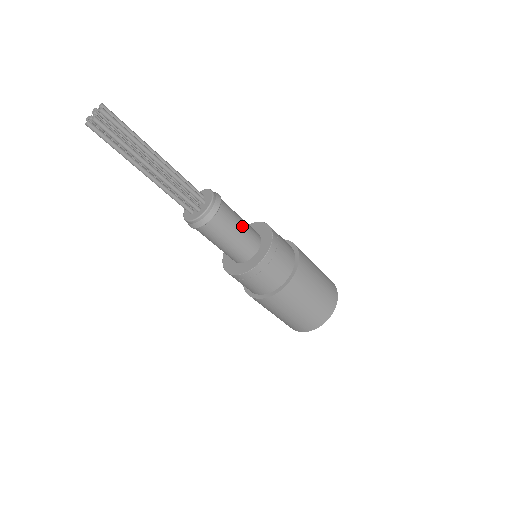
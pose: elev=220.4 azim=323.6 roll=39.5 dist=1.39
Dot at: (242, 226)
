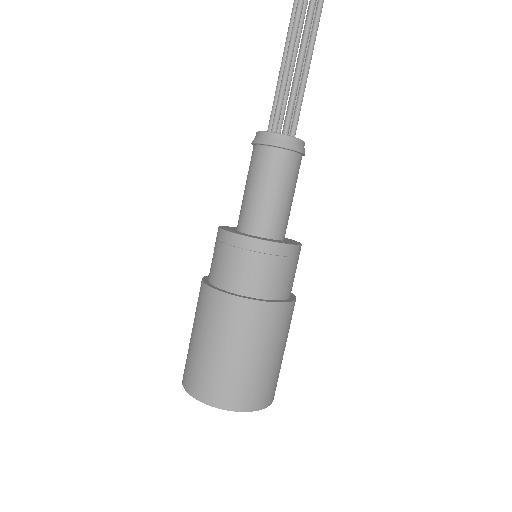
Dot at: (278, 197)
